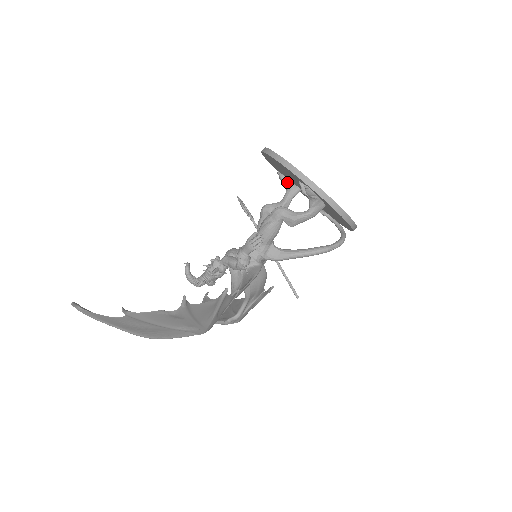
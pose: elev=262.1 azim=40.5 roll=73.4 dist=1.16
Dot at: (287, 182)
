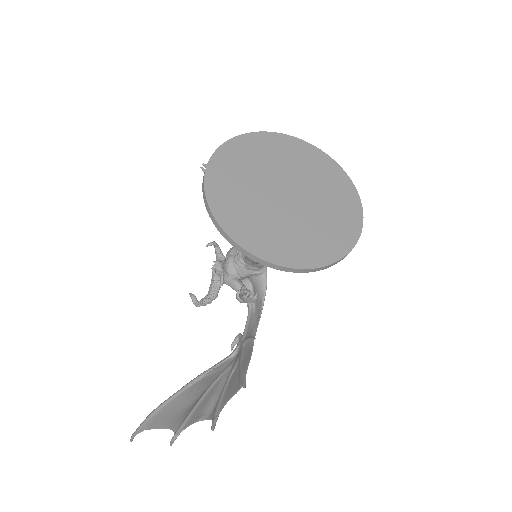
Dot at: occluded
